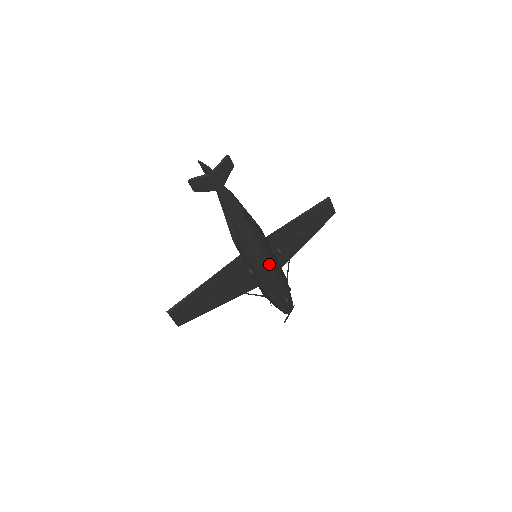
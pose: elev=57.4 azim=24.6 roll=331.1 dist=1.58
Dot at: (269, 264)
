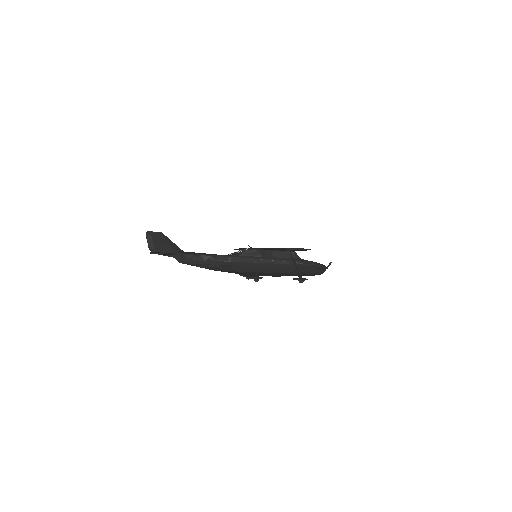
Dot at: occluded
